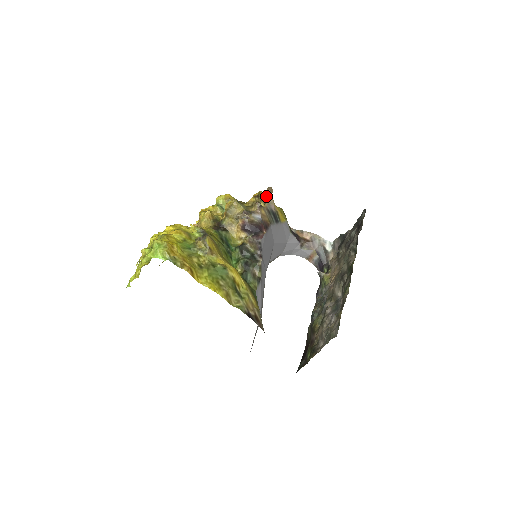
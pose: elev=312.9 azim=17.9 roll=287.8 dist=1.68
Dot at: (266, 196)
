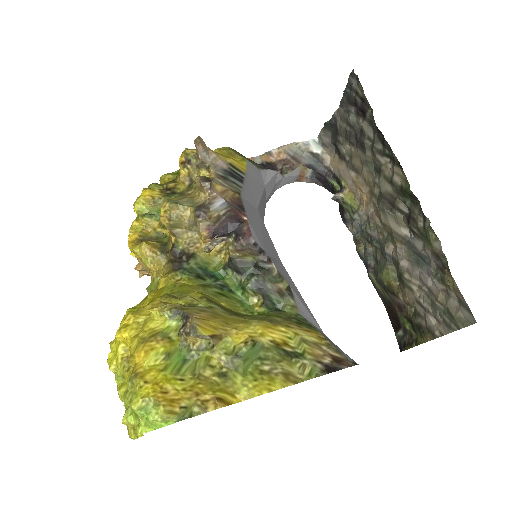
Dot at: (202, 158)
